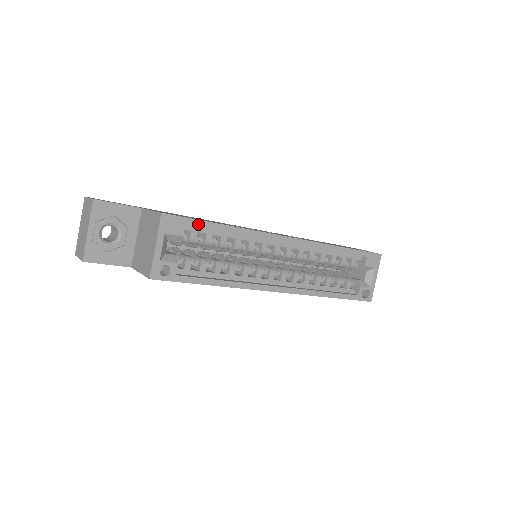
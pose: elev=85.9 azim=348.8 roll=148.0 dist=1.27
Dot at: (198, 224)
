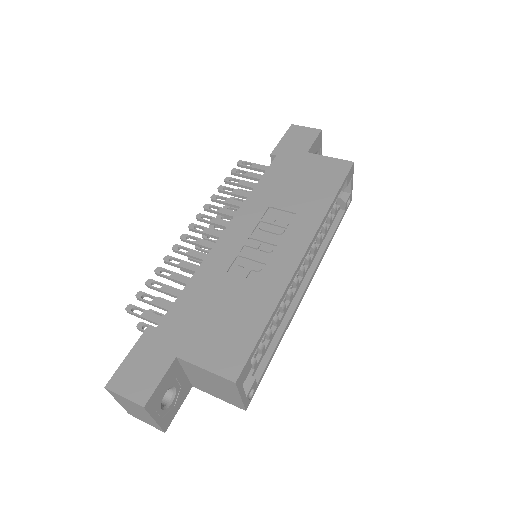
Dot at: (256, 347)
